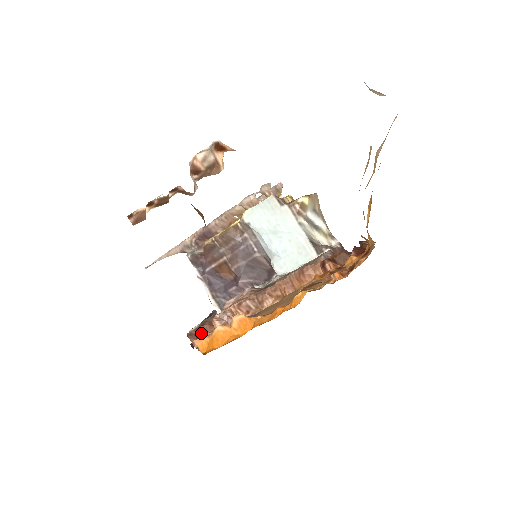
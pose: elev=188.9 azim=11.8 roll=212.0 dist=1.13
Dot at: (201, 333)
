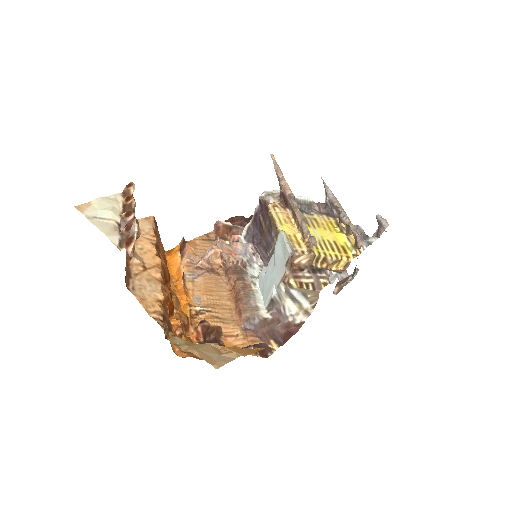
Dot at: (226, 229)
